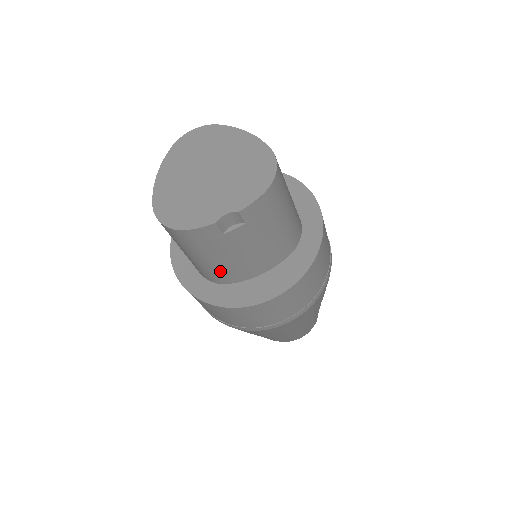
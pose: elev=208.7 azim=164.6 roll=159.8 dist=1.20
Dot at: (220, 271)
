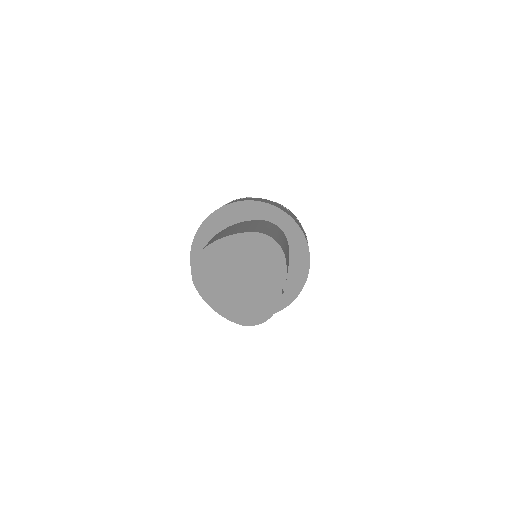
Dot at: occluded
